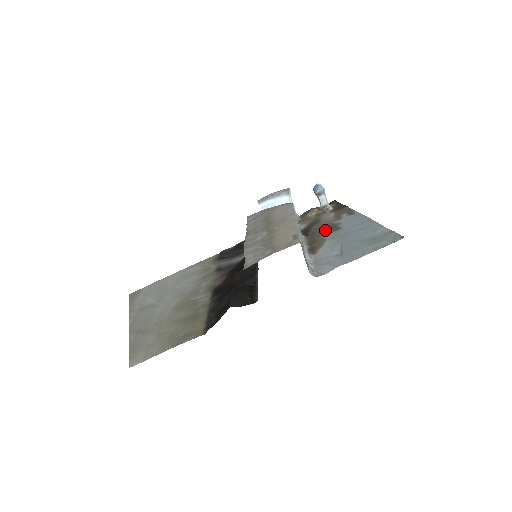
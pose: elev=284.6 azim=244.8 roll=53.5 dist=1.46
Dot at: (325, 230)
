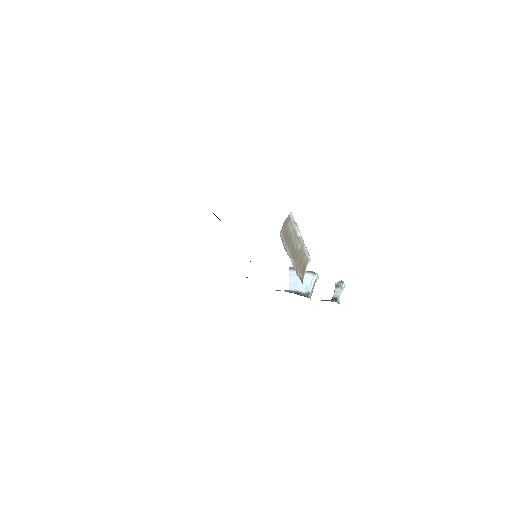
Dot at: occluded
